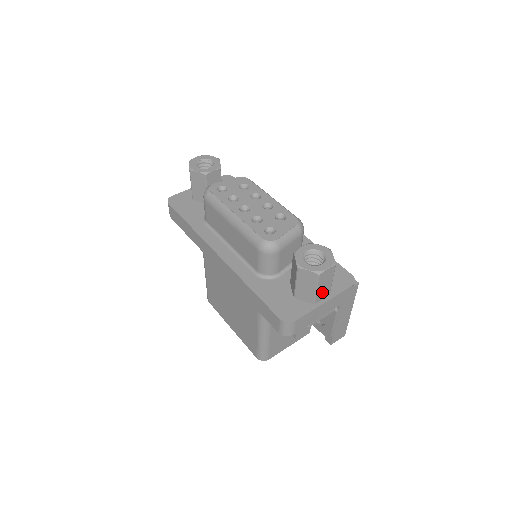
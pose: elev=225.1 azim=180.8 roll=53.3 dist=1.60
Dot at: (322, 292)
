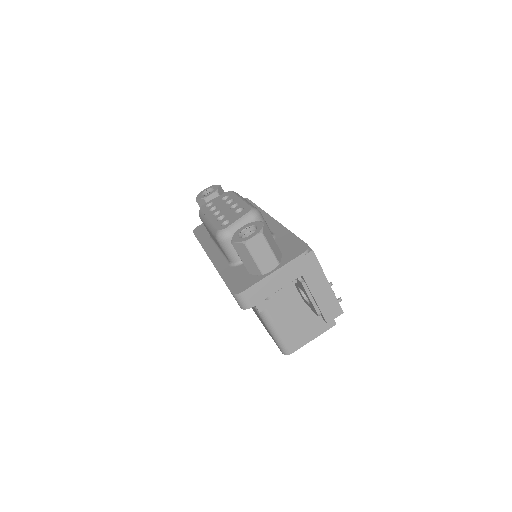
Dot at: (265, 262)
